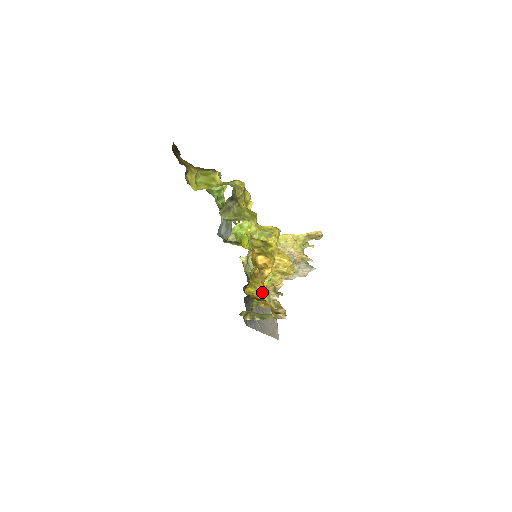
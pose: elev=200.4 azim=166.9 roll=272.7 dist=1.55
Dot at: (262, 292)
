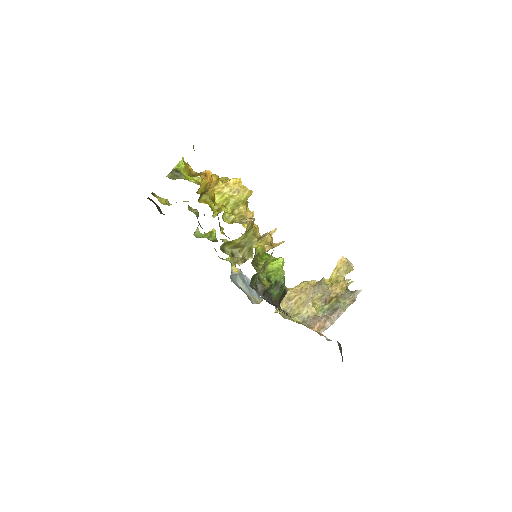
Dot at: (222, 207)
